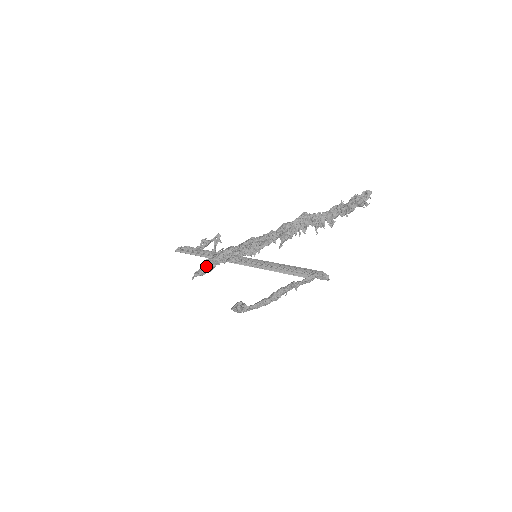
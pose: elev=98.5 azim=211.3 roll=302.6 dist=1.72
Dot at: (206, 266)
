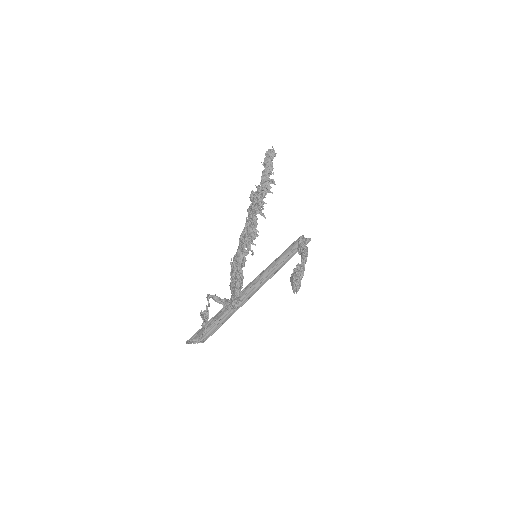
Dot at: (237, 270)
